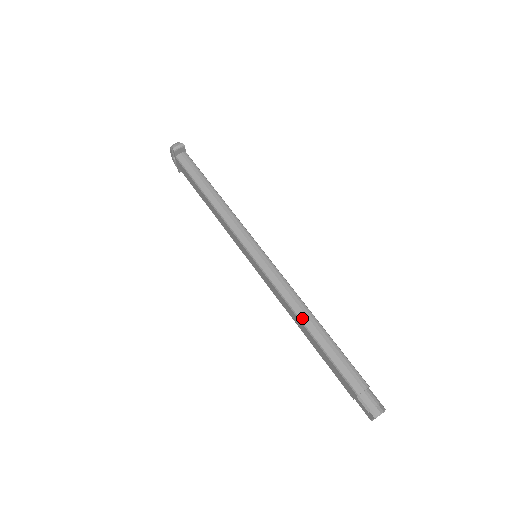
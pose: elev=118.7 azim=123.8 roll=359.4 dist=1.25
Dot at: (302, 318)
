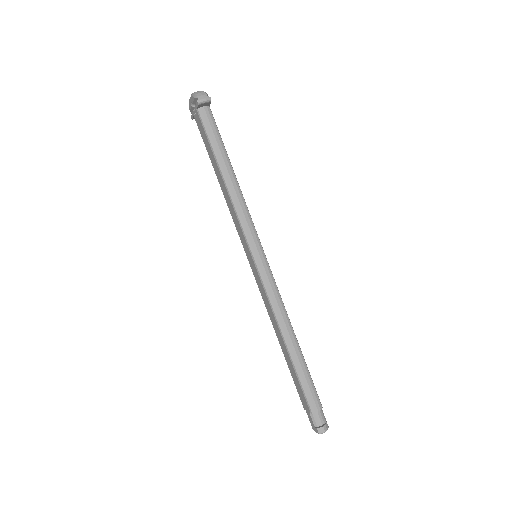
Dot at: (285, 336)
